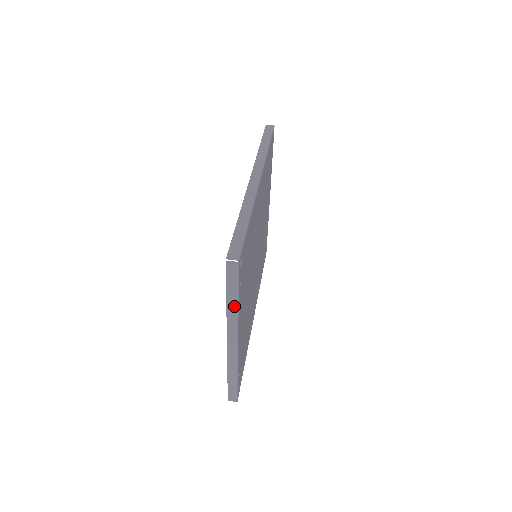
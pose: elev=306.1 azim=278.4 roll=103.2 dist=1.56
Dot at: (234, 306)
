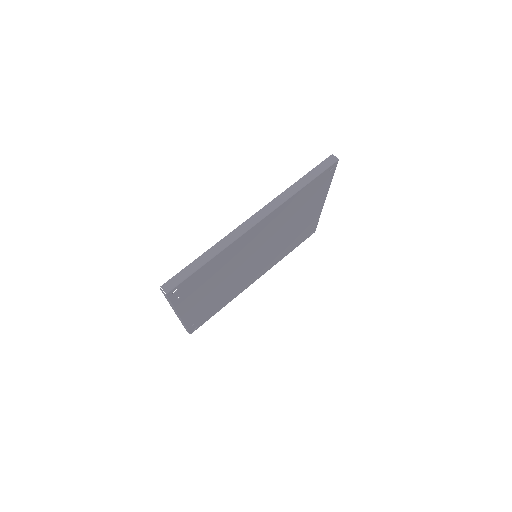
Dot at: (171, 305)
